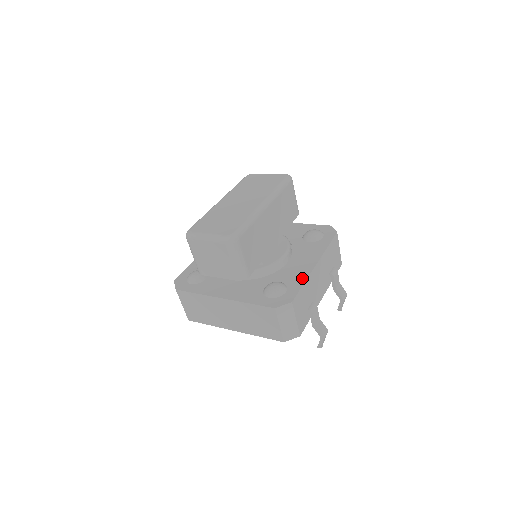
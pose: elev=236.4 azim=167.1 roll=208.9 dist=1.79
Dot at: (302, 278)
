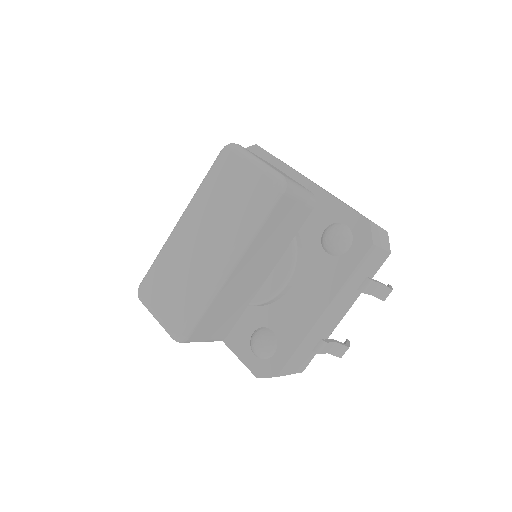
Dot at: (297, 336)
